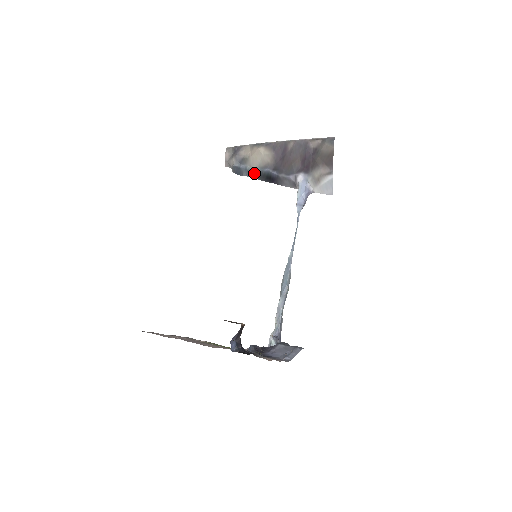
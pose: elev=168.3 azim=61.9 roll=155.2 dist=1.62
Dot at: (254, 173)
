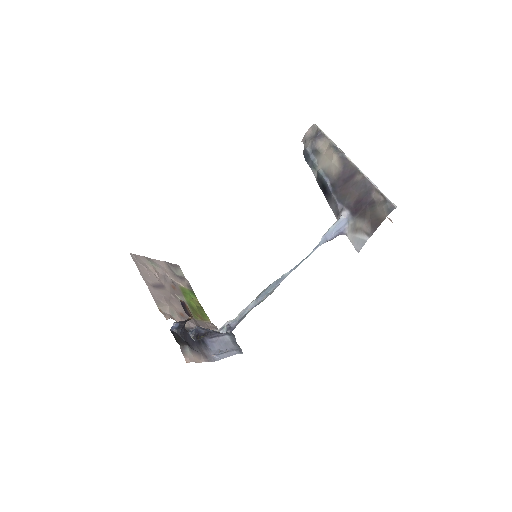
Dot at: (317, 171)
